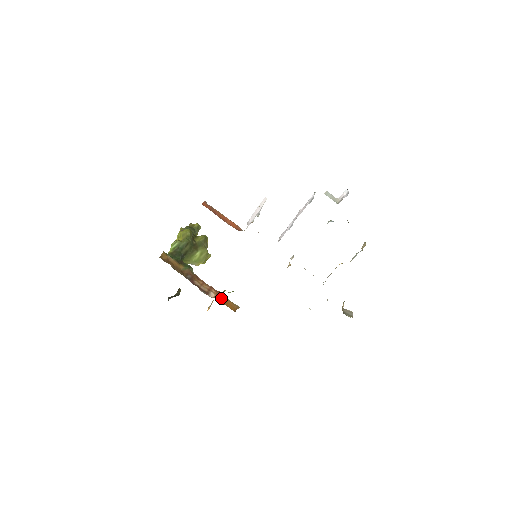
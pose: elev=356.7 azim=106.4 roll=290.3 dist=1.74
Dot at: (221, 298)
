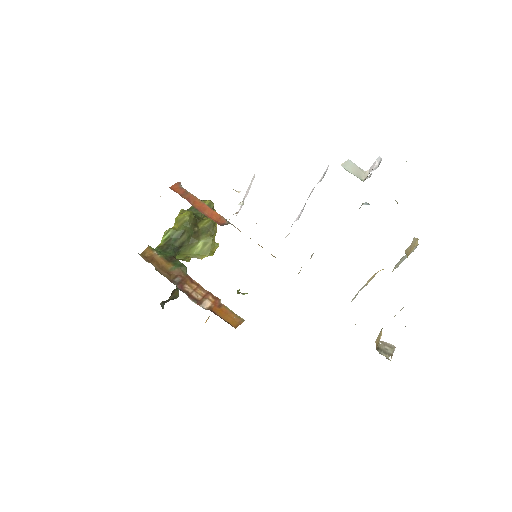
Dot at: (219, 308)
